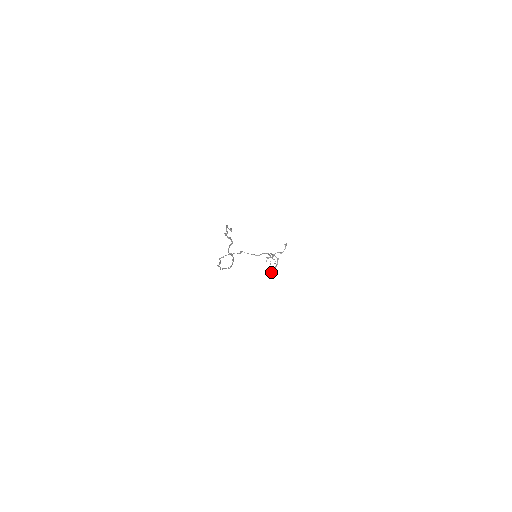
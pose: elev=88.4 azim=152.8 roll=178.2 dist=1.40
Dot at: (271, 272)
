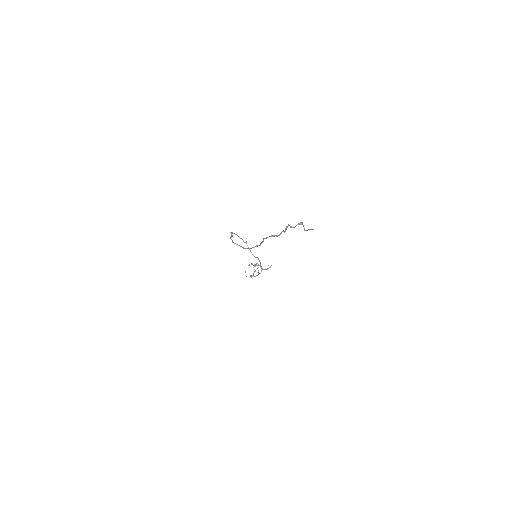
Dot at: occluded
